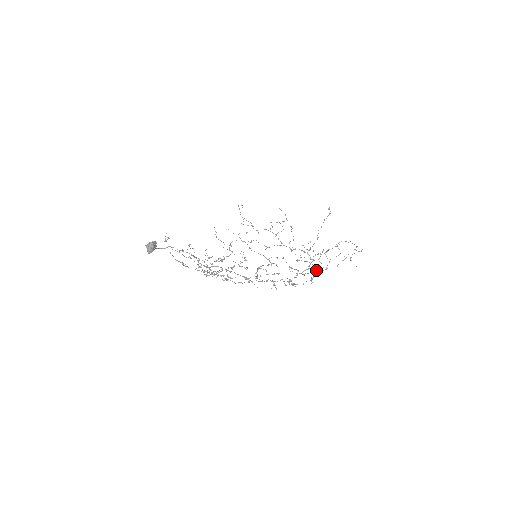
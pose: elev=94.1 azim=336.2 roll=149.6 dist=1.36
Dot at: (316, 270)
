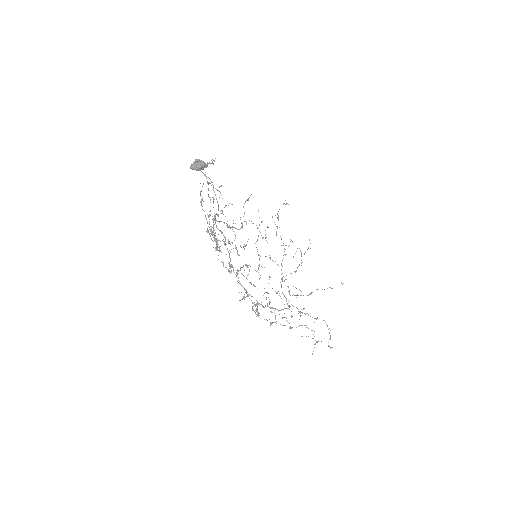
Dot at: occluded
